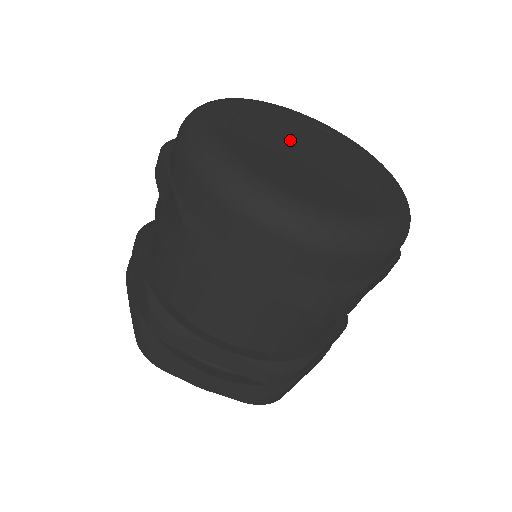
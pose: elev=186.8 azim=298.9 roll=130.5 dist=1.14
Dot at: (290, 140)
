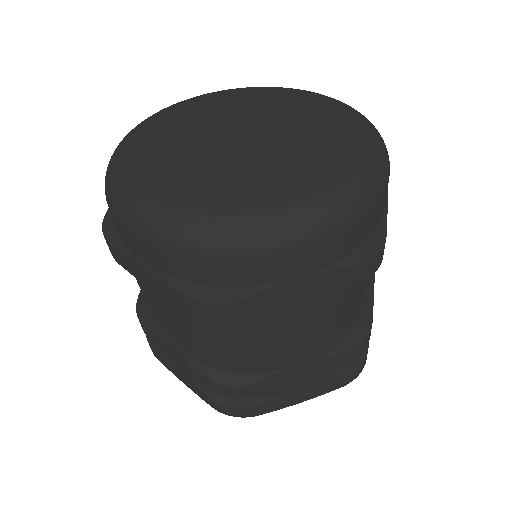
Dot at: (232, 126)
